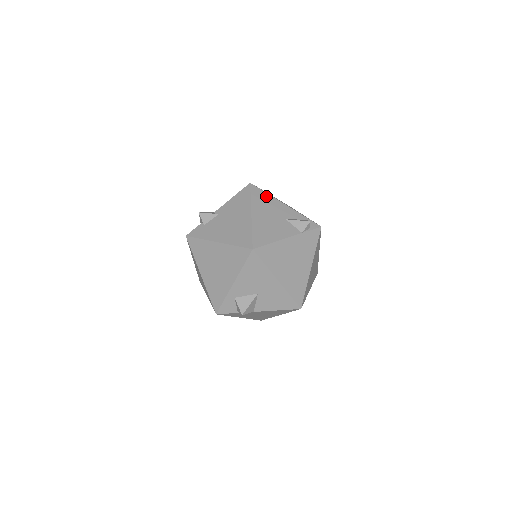
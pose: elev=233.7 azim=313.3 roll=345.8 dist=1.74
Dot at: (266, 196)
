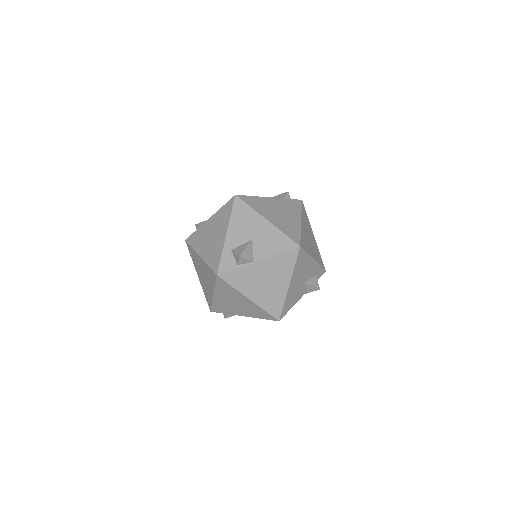
Dot at: occluded
